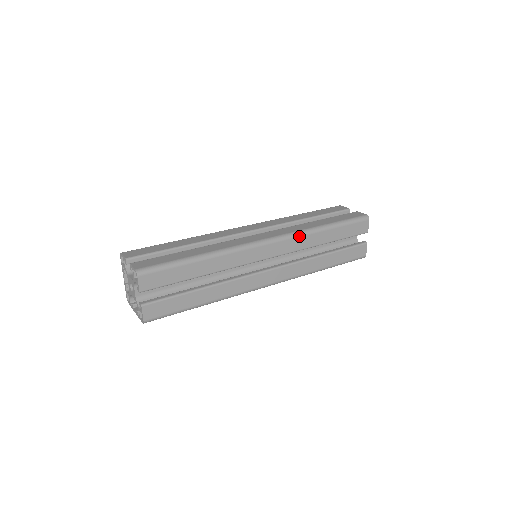
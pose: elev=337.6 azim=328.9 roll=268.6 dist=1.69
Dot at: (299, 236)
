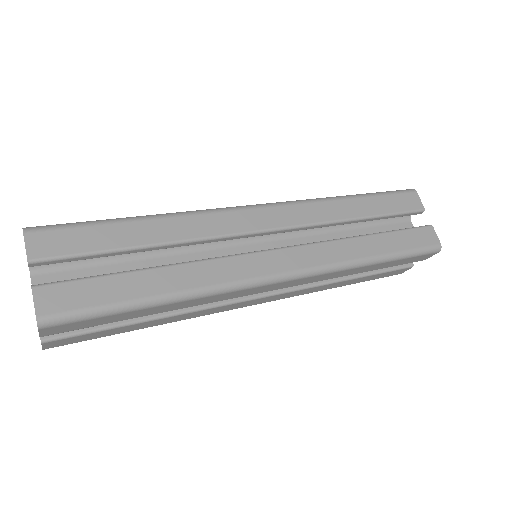
Dot at: (332, 272)
